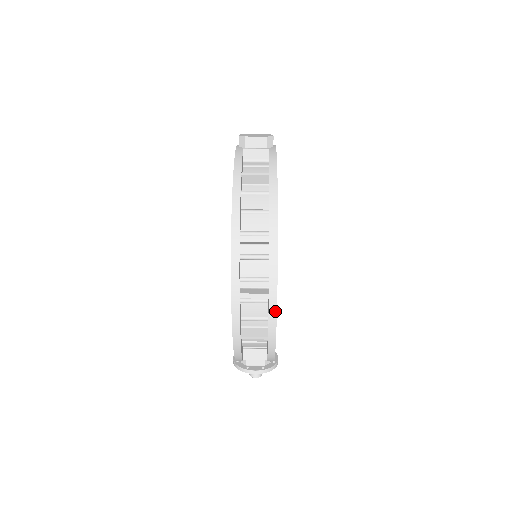
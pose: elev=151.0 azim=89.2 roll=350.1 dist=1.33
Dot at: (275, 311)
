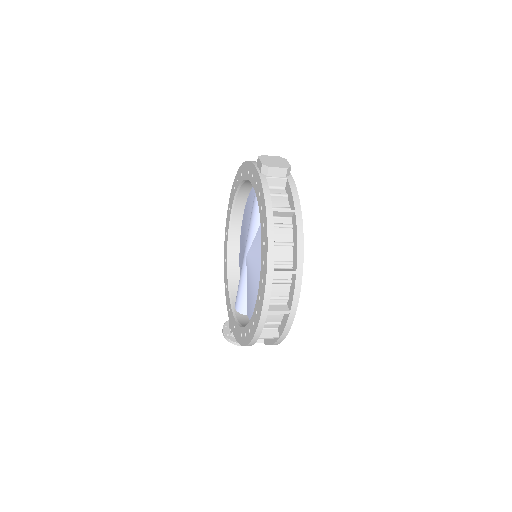
Dot at: (292, 322)
